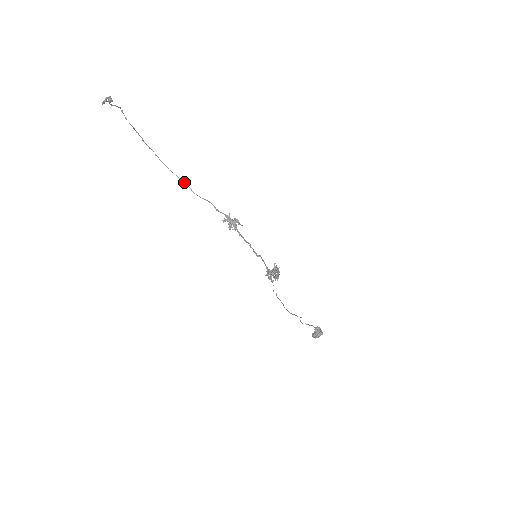
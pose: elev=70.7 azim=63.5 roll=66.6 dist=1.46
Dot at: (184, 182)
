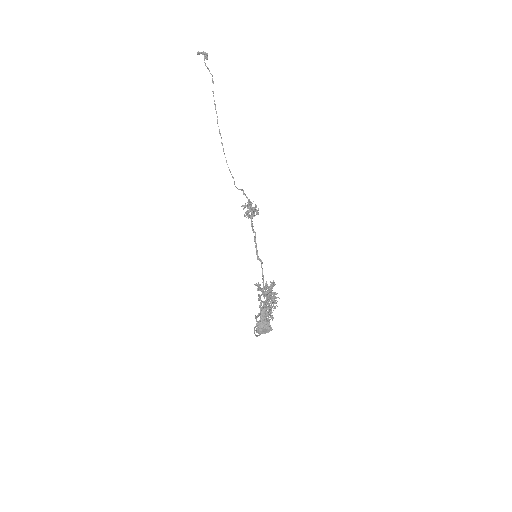
Dot at: (233, 177)
